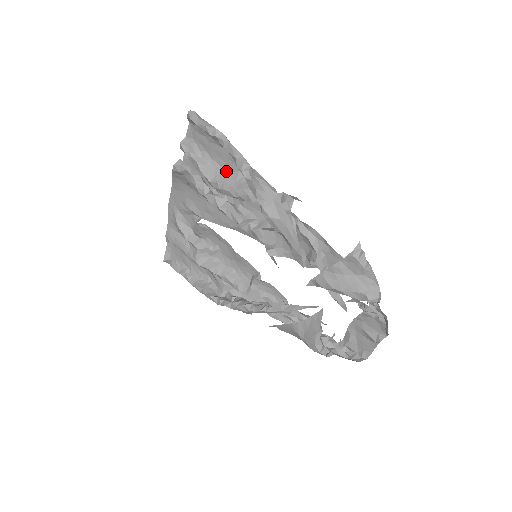
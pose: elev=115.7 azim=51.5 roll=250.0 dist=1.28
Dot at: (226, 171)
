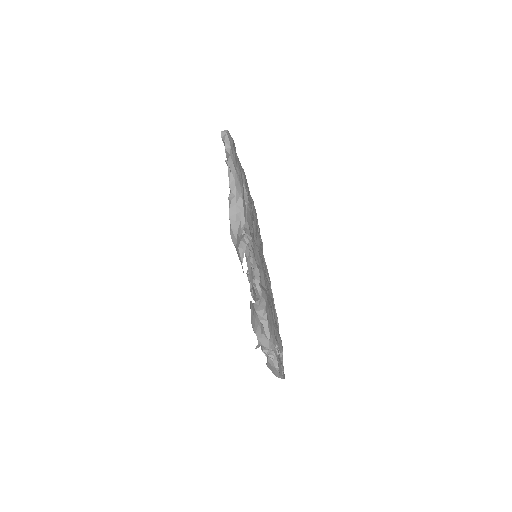
Dot at: occluded
